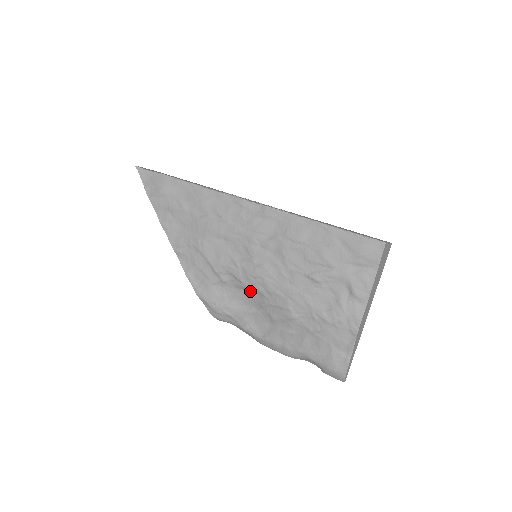
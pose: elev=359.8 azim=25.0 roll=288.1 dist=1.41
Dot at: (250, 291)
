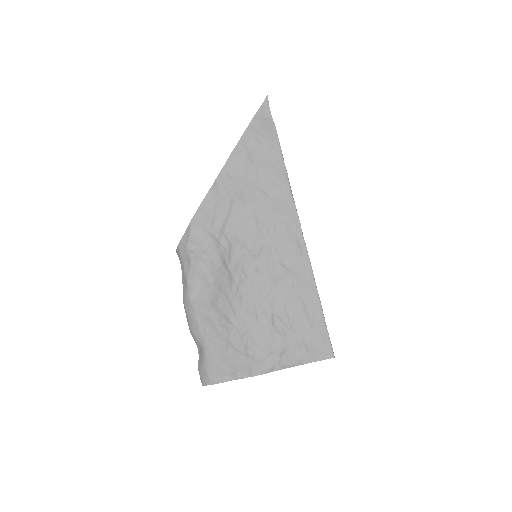
Dot at: (226, 270)
